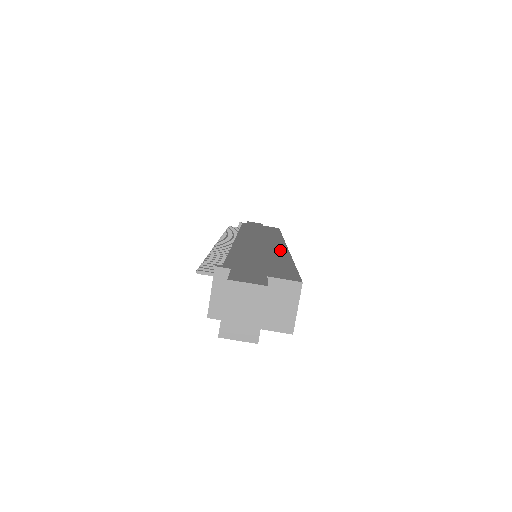
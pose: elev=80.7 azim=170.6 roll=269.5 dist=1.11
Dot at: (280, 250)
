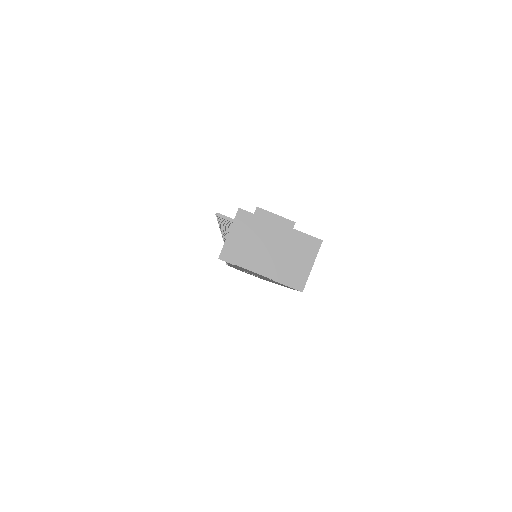
Dot at: occluded
